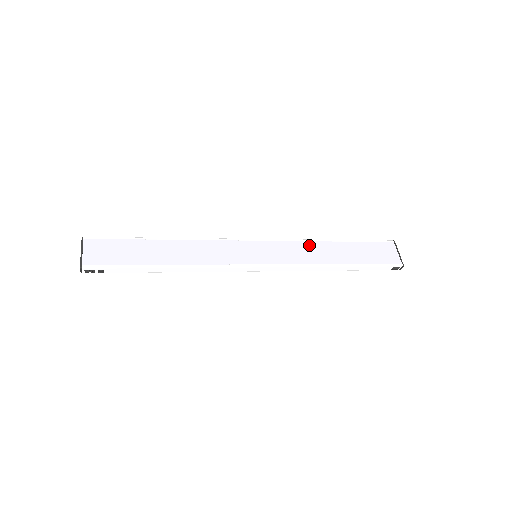
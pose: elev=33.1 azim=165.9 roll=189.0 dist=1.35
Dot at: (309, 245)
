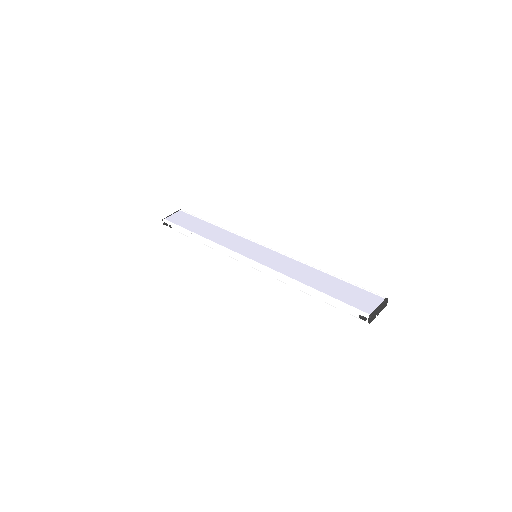
Dot at: (300, 265)
